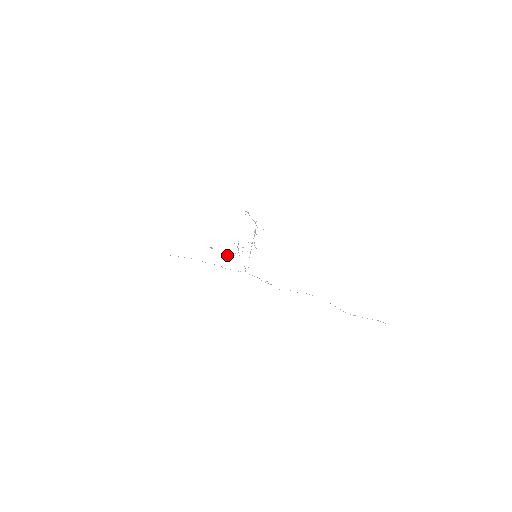
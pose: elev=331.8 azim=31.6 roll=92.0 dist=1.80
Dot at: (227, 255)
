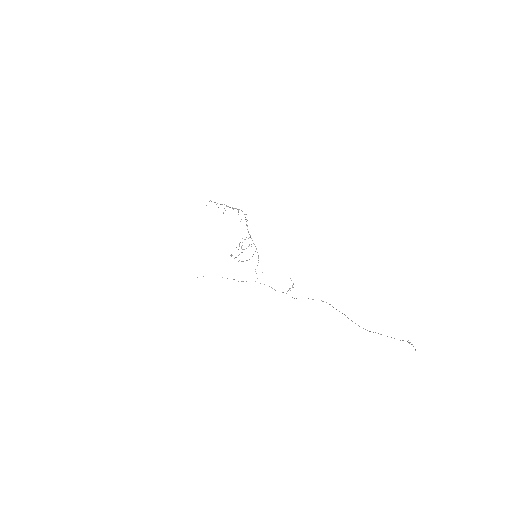
Dot at: (243, 261)
